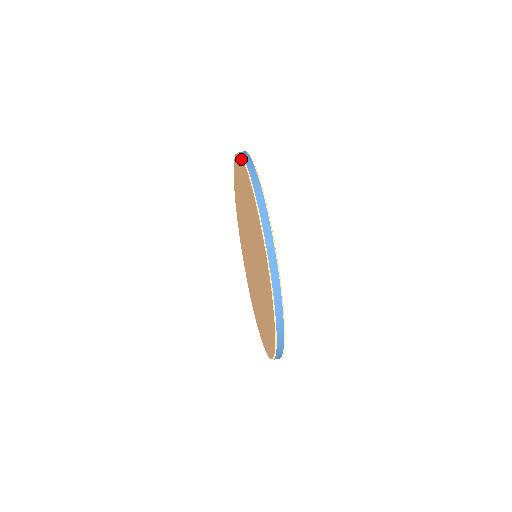
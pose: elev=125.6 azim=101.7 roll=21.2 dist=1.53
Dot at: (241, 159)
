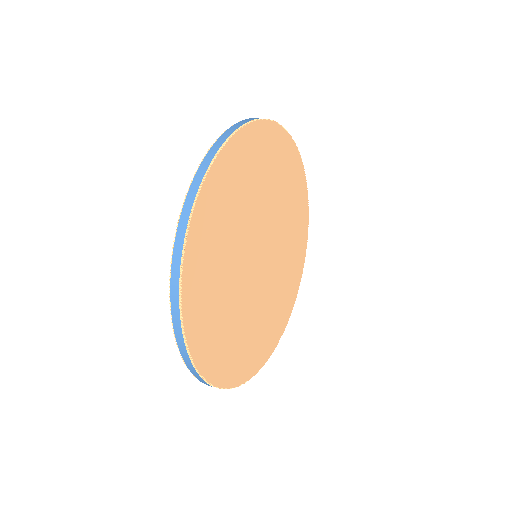
Dot at: occluded
